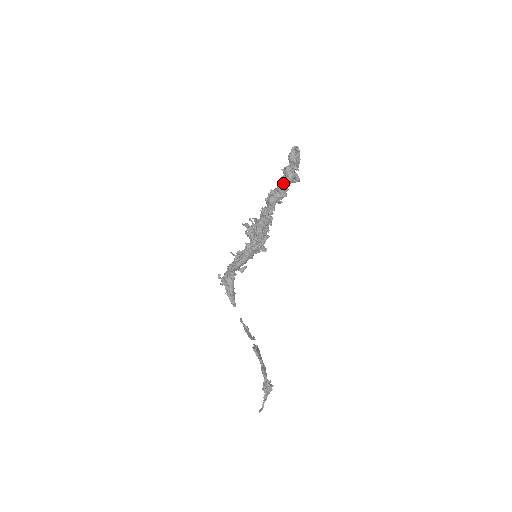
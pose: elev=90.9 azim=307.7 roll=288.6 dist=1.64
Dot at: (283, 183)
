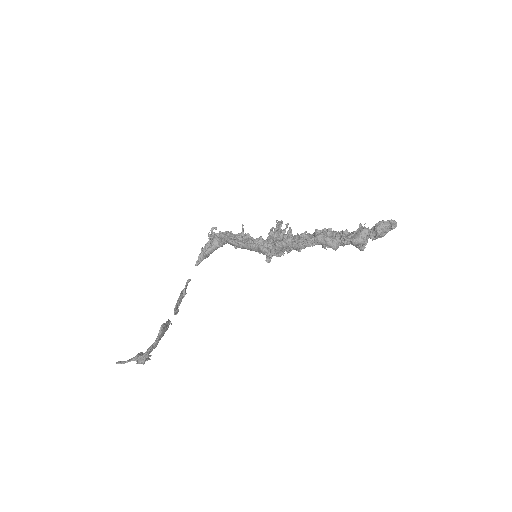
Dot at: (346, 238)
